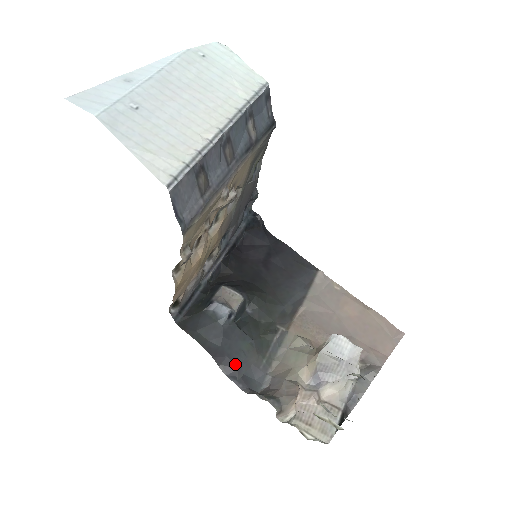
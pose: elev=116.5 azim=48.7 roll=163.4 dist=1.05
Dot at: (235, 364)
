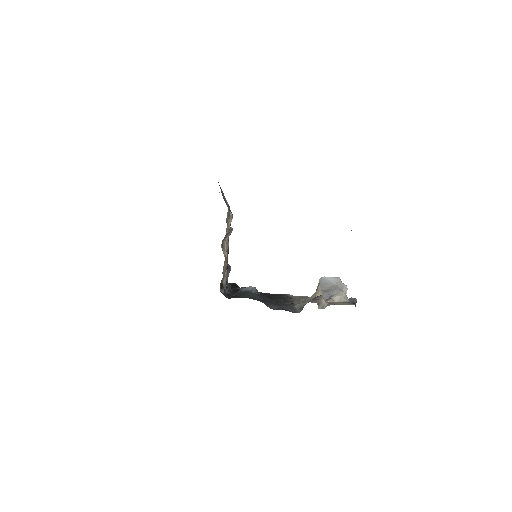
Dot at: (275, 305)
